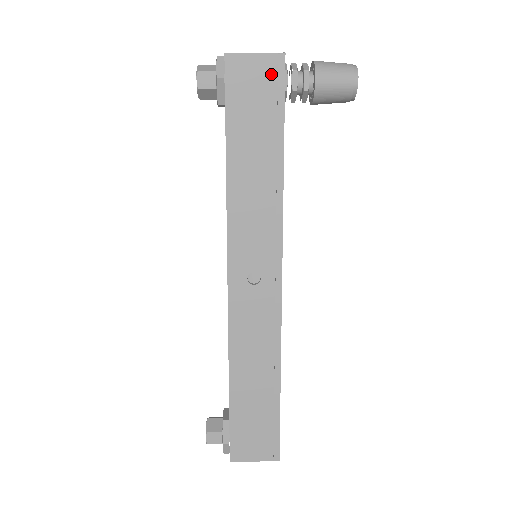
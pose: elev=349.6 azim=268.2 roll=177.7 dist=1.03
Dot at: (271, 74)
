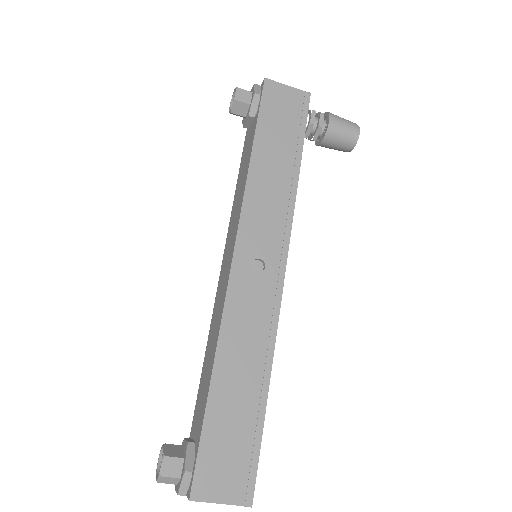
Dot at: (298, 103)
